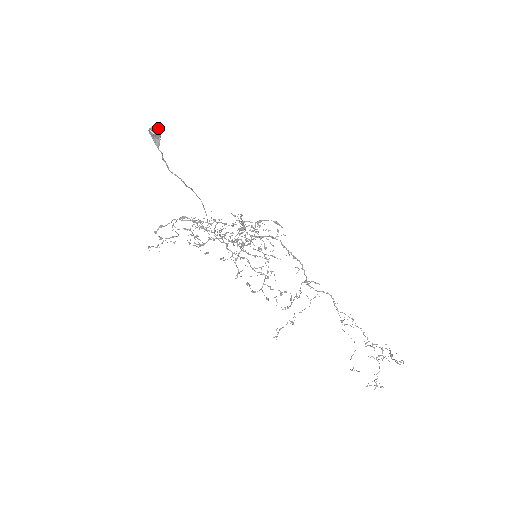
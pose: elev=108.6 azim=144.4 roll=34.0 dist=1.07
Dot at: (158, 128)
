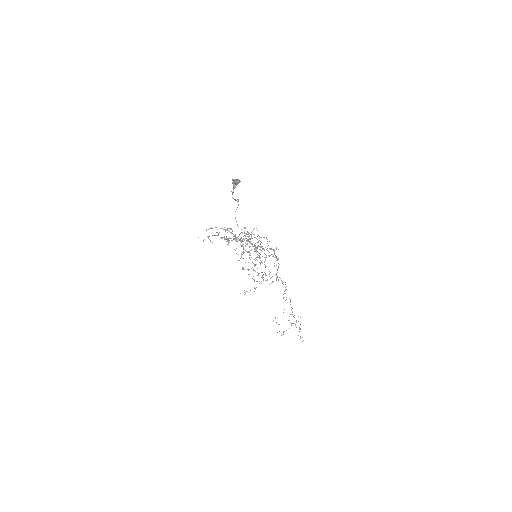
Dot at: (240, 181)
